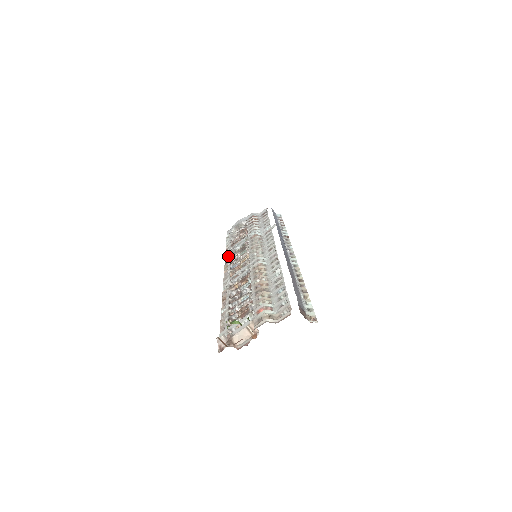
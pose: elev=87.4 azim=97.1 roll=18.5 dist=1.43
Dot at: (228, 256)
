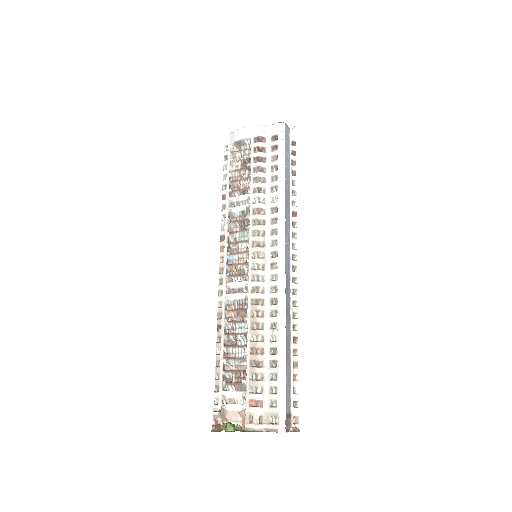
Dot at: (225, 223)
